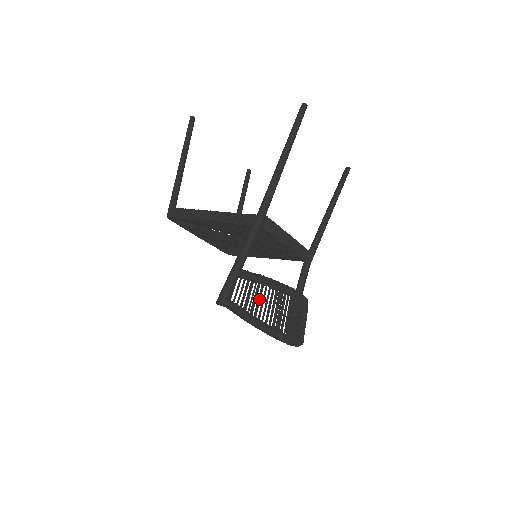
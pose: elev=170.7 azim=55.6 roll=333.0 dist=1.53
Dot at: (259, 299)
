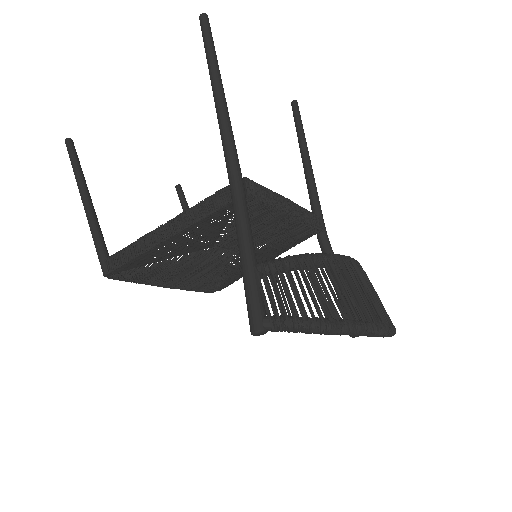
Dot at: (311, 289)
